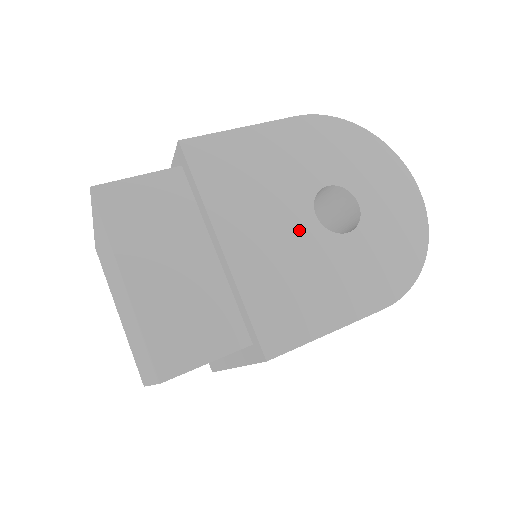
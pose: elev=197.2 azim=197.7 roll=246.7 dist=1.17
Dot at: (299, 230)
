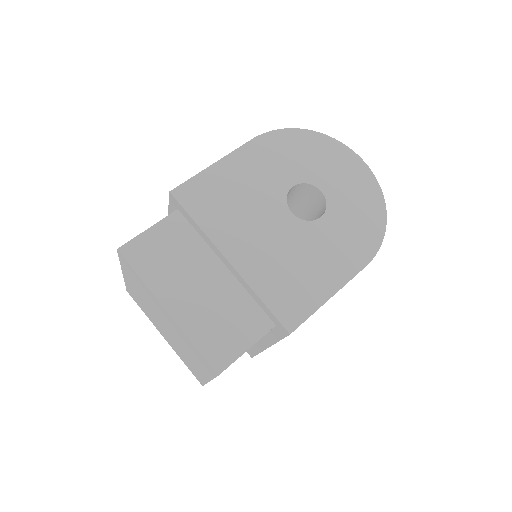
Dot at: (282, 228)
